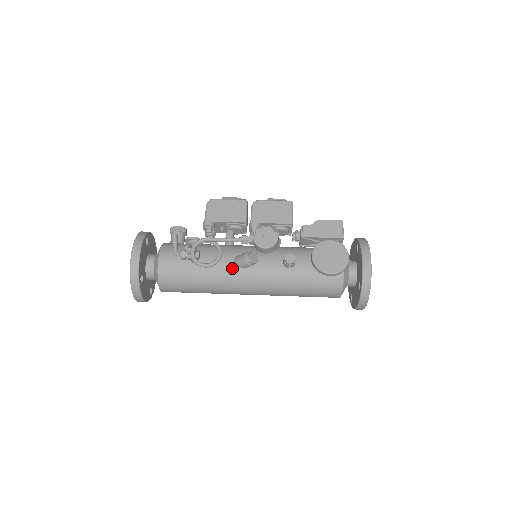
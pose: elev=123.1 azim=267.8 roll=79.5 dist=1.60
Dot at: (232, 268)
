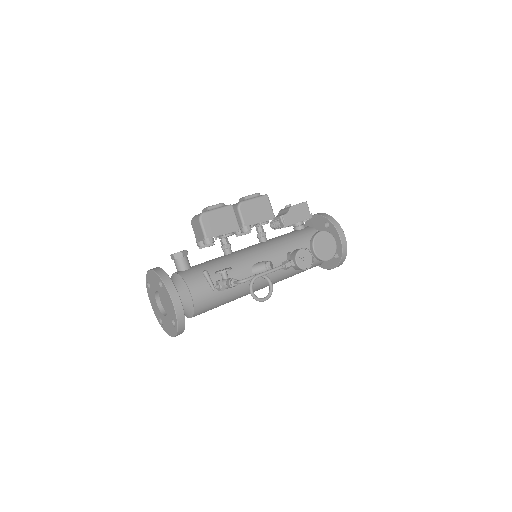
Dot at: occluded
